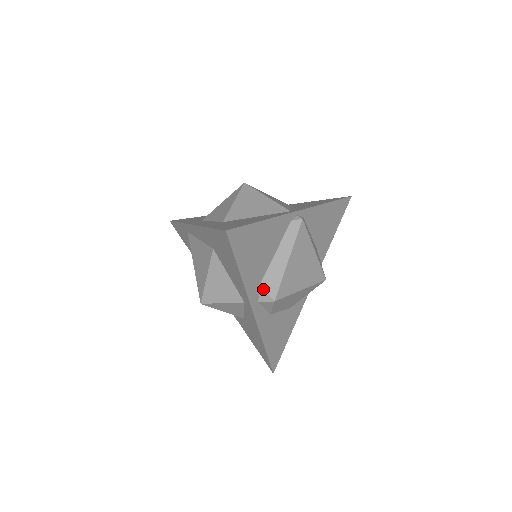
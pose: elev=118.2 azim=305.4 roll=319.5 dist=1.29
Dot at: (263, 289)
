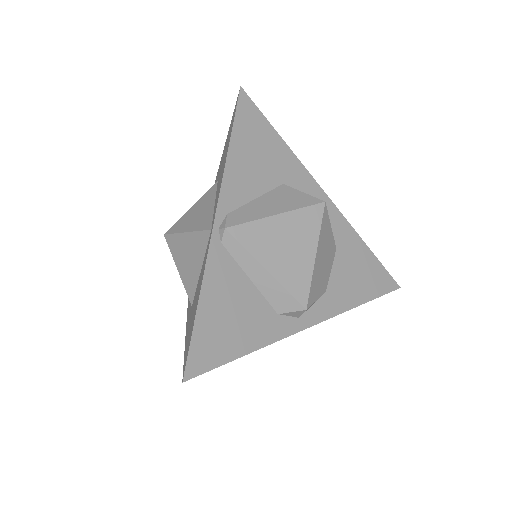
Dot at: (285, 313)
